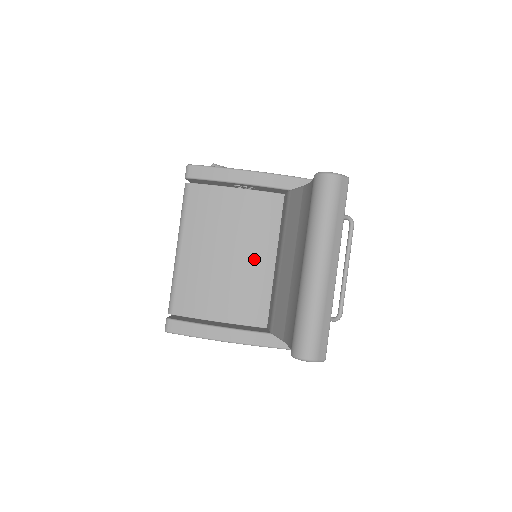
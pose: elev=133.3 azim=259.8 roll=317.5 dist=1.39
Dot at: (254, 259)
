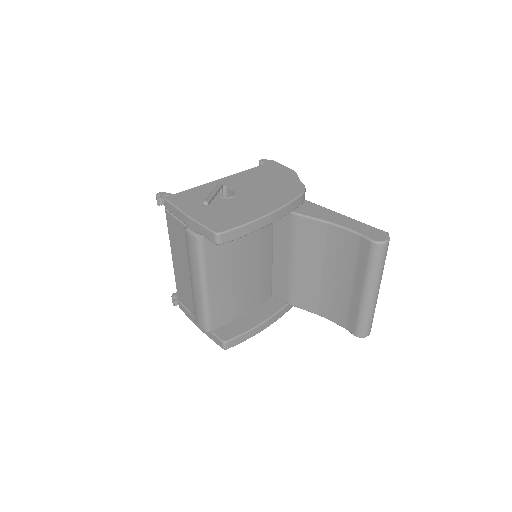
Dot at: (261, 262)
